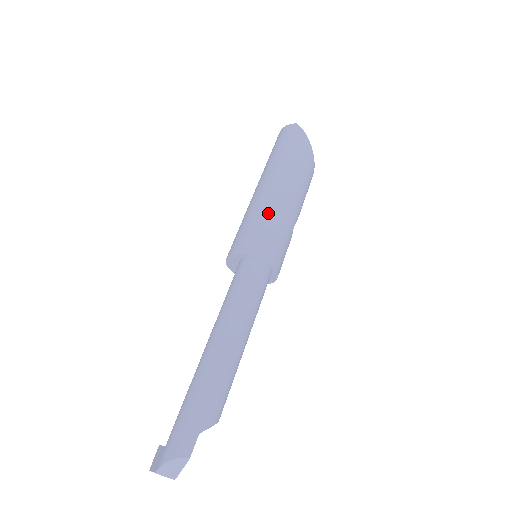
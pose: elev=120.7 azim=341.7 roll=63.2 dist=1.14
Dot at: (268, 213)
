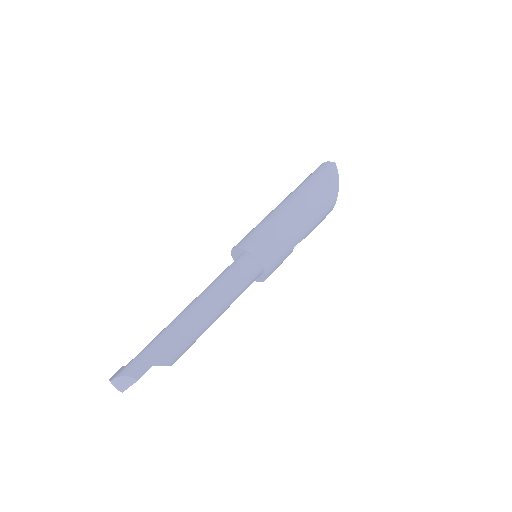
Dot at: (278, 225)
